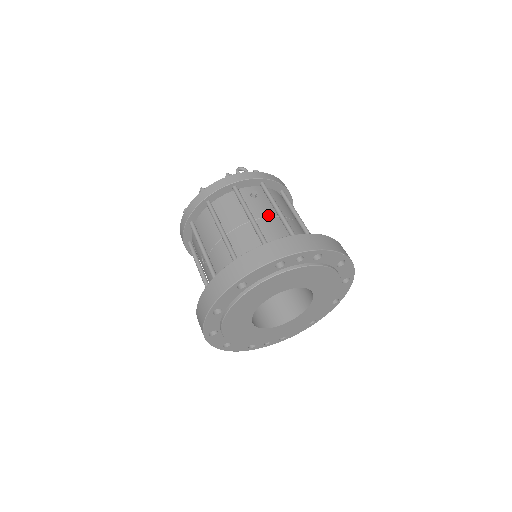
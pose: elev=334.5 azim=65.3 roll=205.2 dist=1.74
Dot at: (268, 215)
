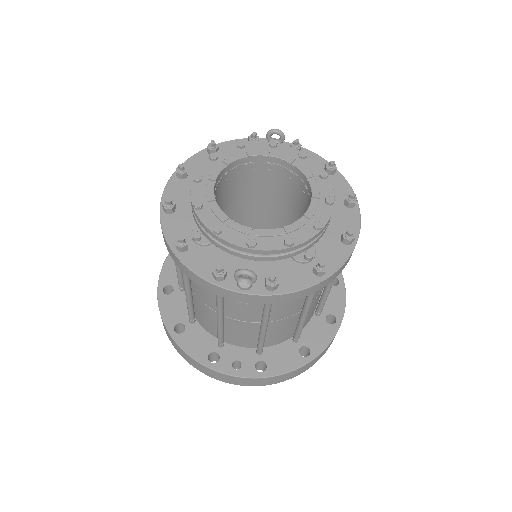
Dot at: (247, 321)
